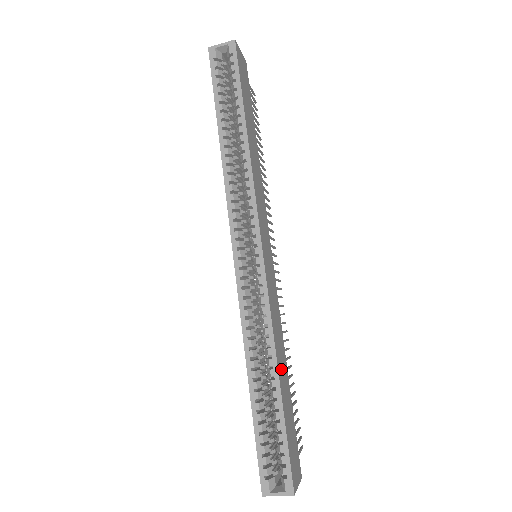
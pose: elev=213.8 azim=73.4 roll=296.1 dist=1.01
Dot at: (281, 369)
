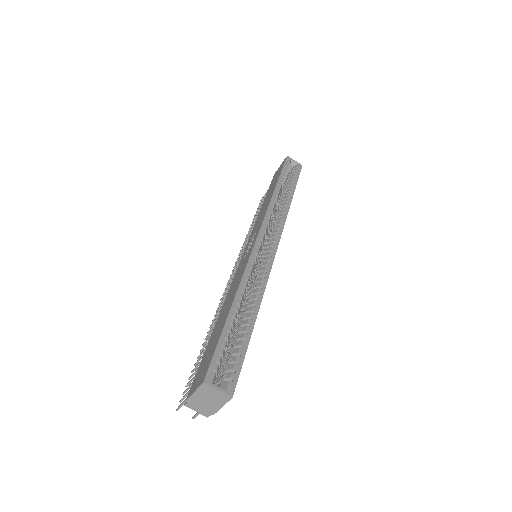
Dot at: occluded
